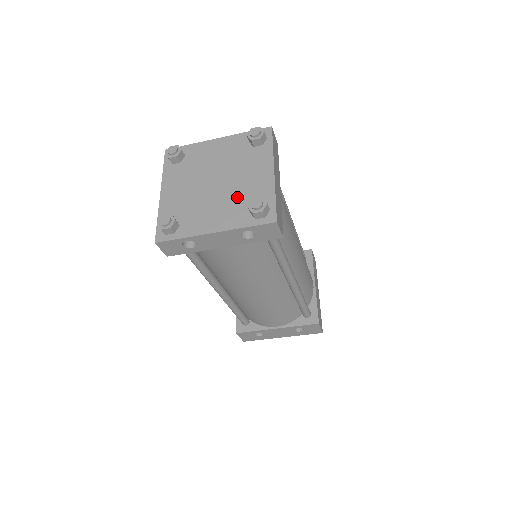
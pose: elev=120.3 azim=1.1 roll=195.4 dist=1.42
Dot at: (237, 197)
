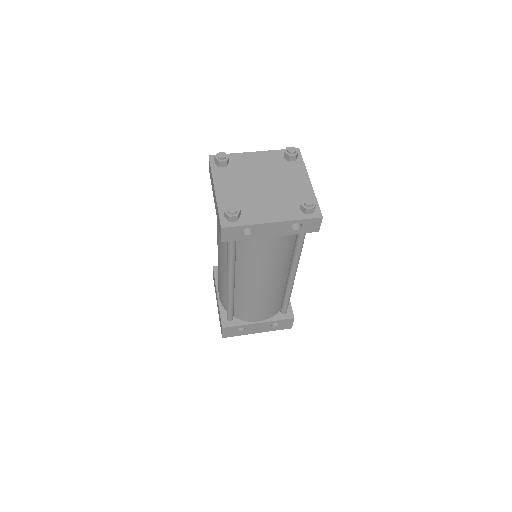
Dot at: (285, 197)
